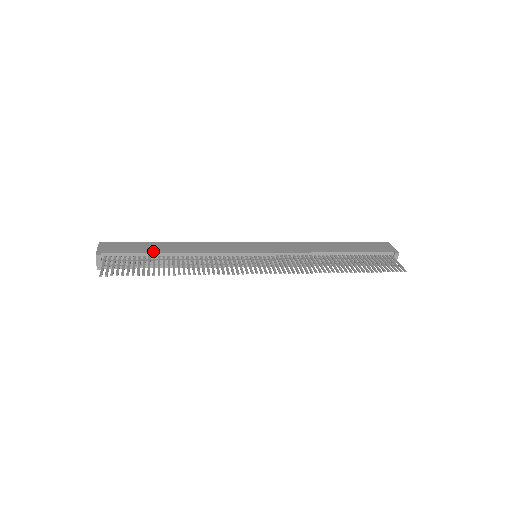
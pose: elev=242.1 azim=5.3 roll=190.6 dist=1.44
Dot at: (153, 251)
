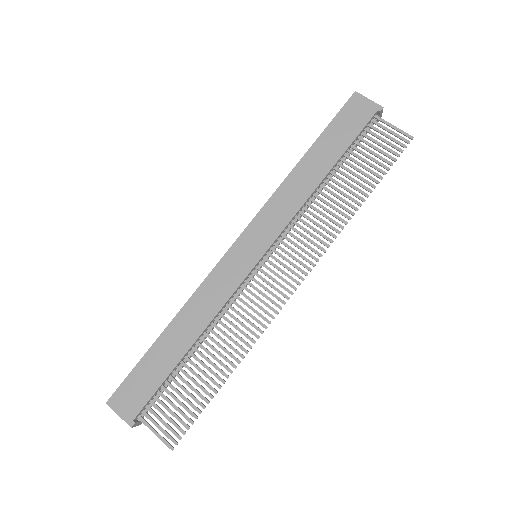
Dot at: (171, 365)
